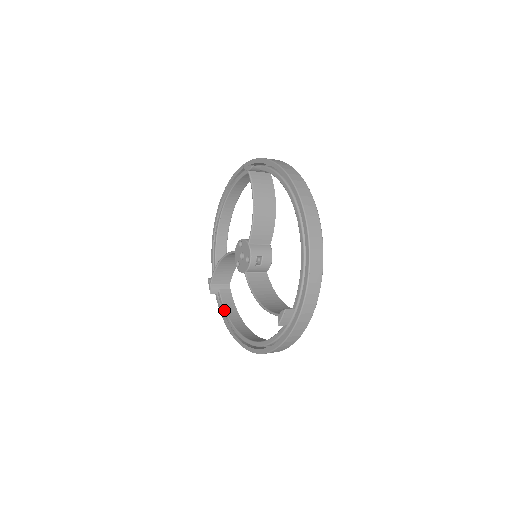
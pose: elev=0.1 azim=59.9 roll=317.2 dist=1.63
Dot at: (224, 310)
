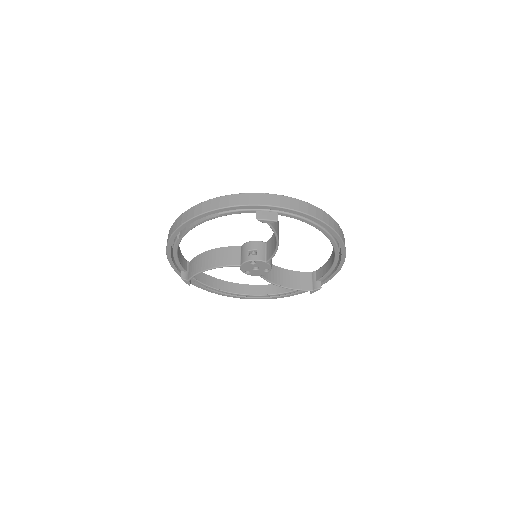
Dot at: (206, 286)
